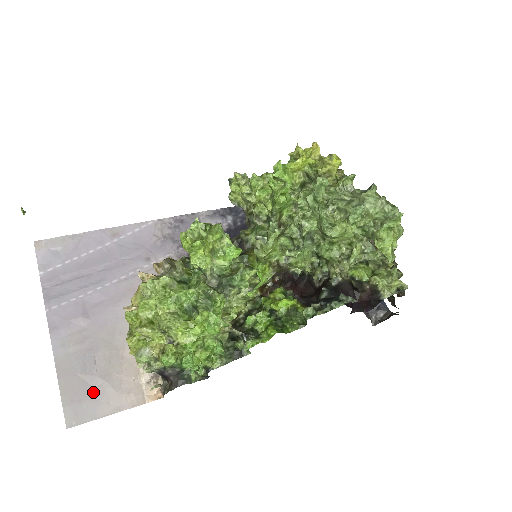
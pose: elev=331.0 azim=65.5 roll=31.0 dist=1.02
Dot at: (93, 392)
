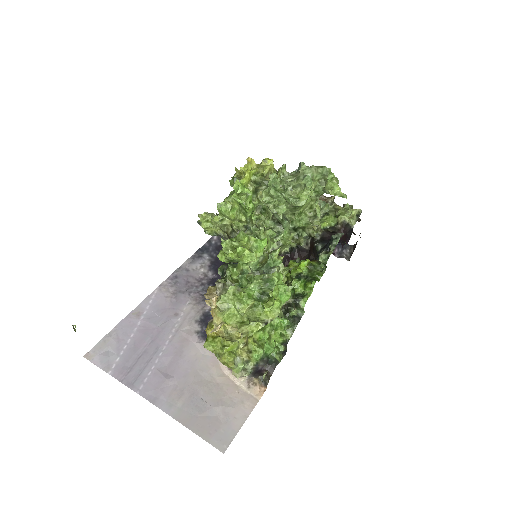
Dot at: (219, 419)
